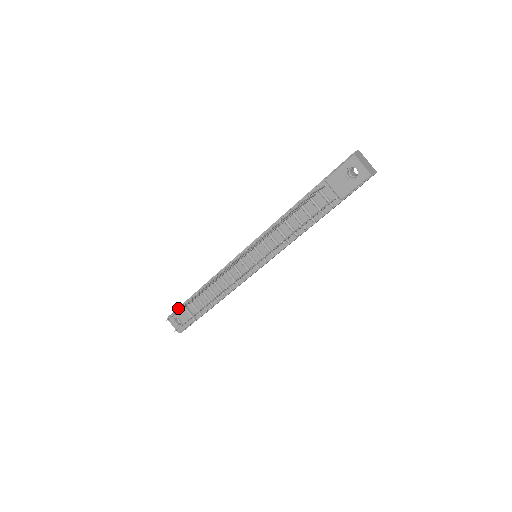
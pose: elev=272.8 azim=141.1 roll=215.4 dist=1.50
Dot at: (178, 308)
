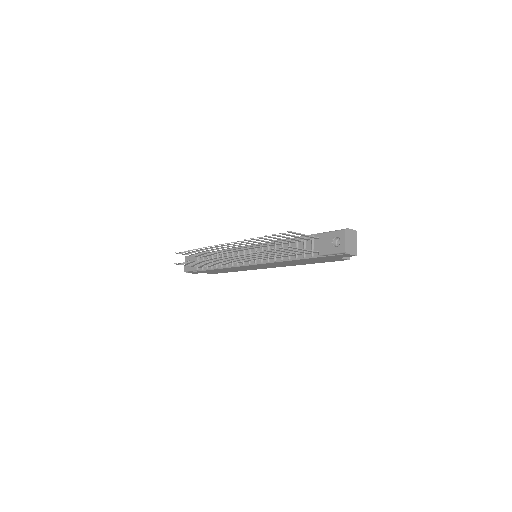
Dot at: occluded
